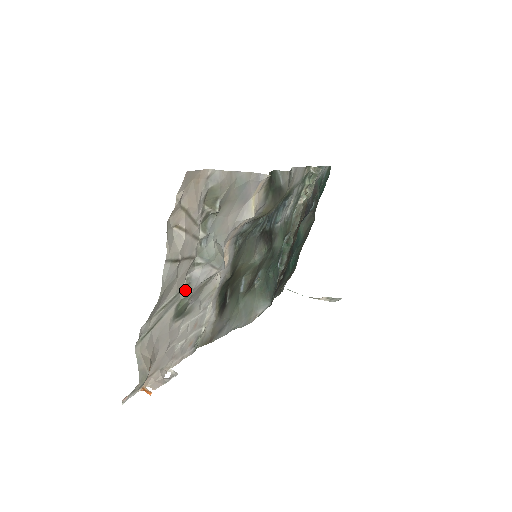
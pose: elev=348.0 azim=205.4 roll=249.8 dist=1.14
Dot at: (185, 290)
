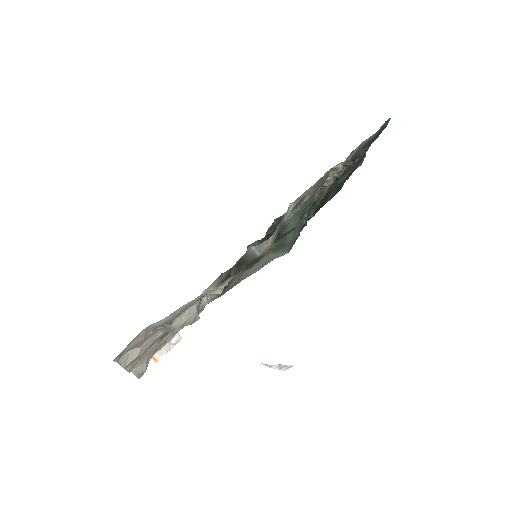
Dot at: occluded
